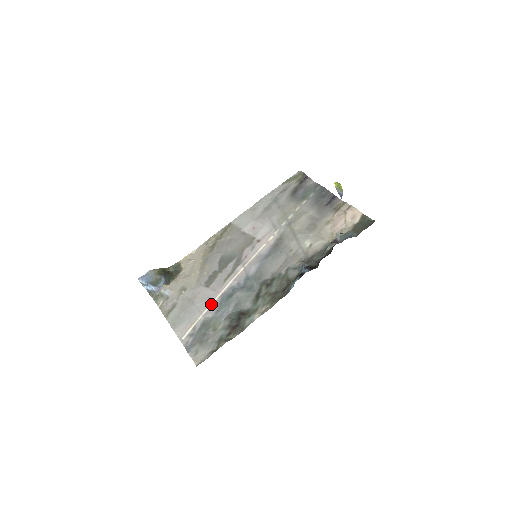
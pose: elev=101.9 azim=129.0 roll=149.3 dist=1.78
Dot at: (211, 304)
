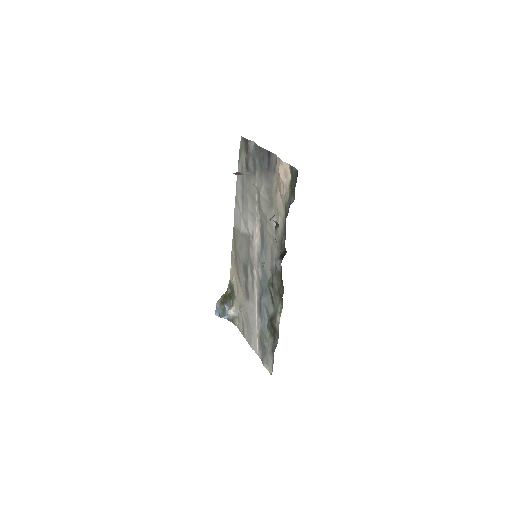
Dot at: (256, 316)
